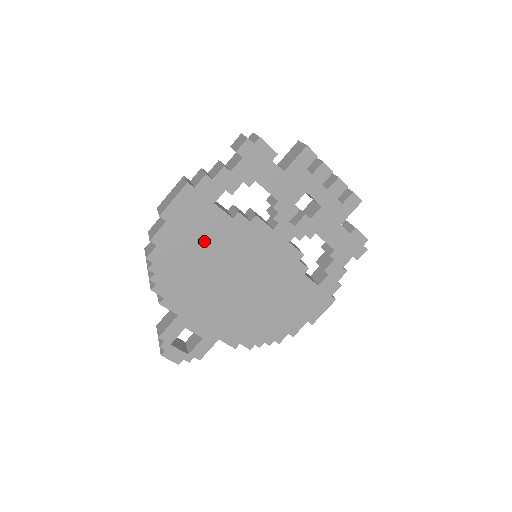
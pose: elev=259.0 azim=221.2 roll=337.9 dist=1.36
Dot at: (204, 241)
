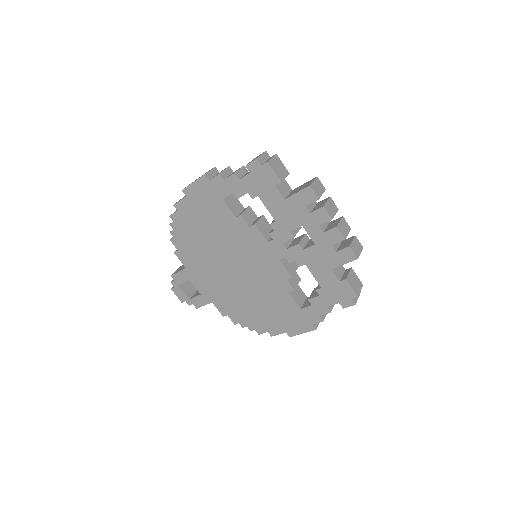
Dot at: (211, 224)
